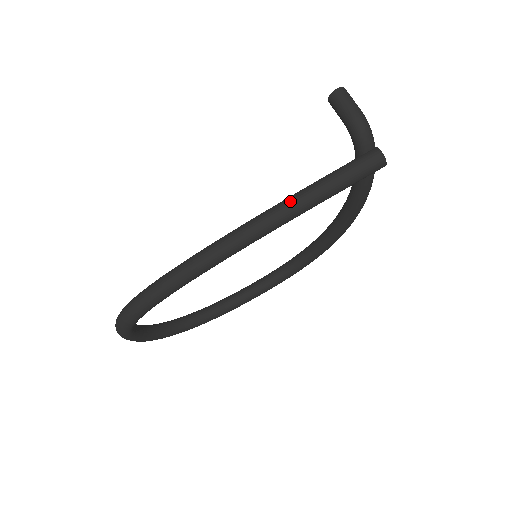
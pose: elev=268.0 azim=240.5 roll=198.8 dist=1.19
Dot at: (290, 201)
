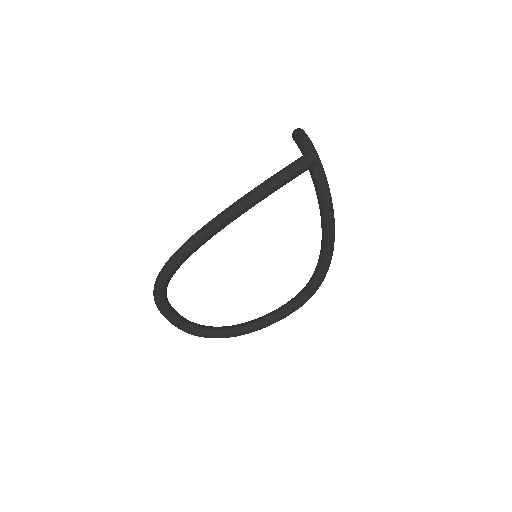
Dot at: (251, 190)
